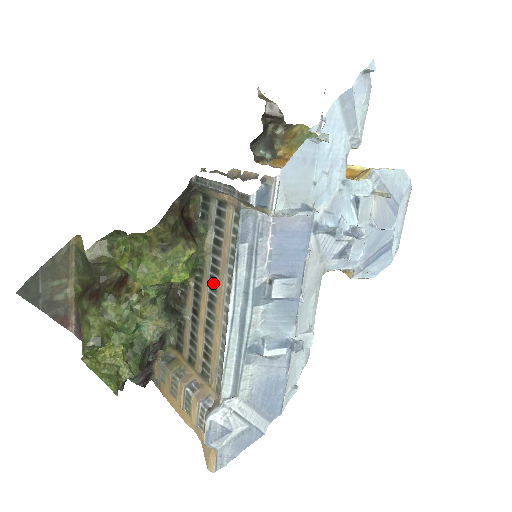
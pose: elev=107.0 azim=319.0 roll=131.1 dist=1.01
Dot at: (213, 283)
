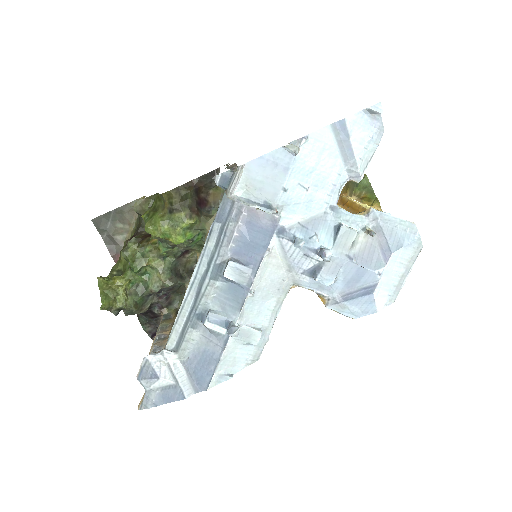
Dot at: occluded
